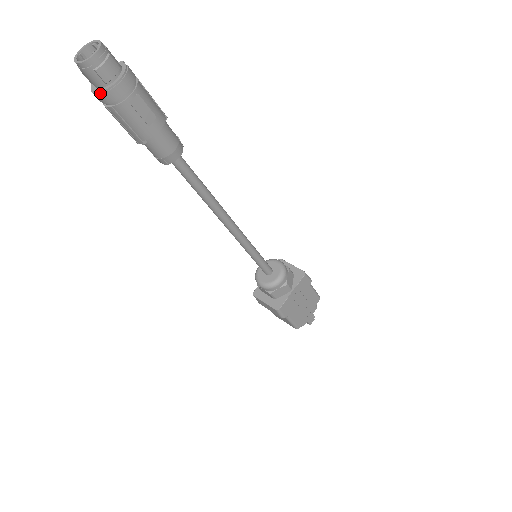
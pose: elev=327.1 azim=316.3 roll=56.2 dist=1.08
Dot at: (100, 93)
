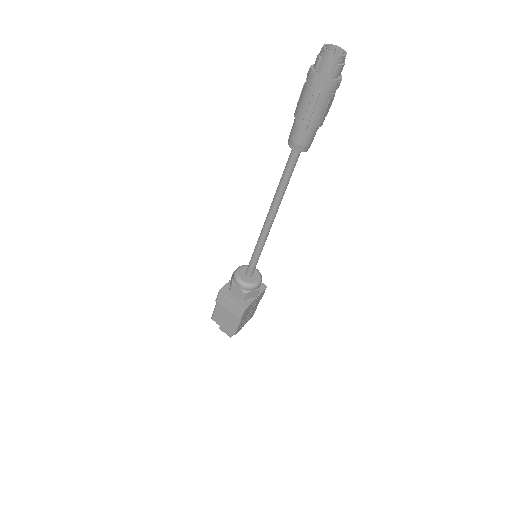
Dot at: (325, 80)
